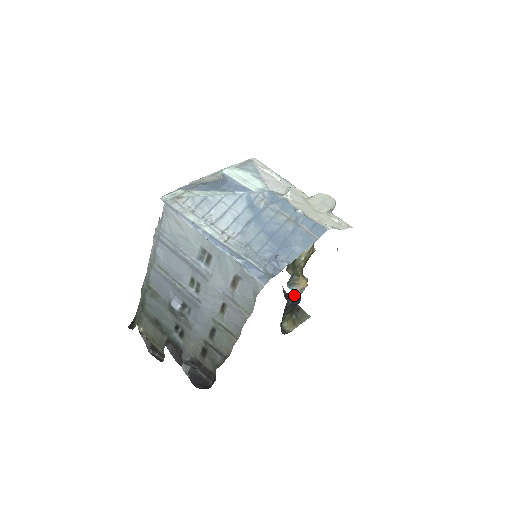
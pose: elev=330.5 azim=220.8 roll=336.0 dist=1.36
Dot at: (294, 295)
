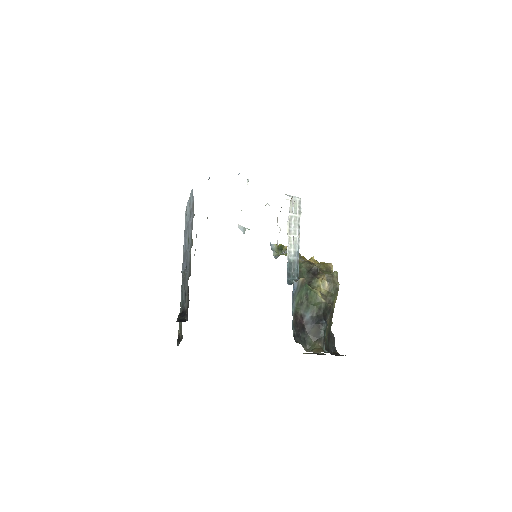
Dot at: (309, 308)
